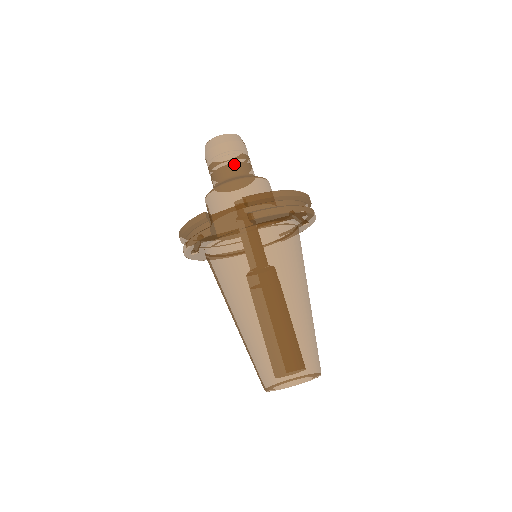
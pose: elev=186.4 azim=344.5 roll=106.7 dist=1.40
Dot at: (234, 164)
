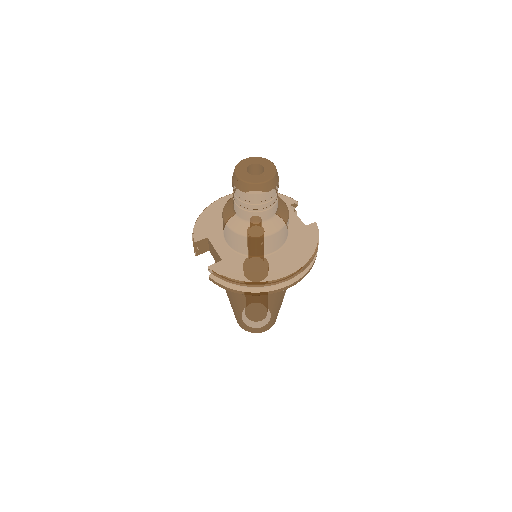
Dot at: (242, 210)
